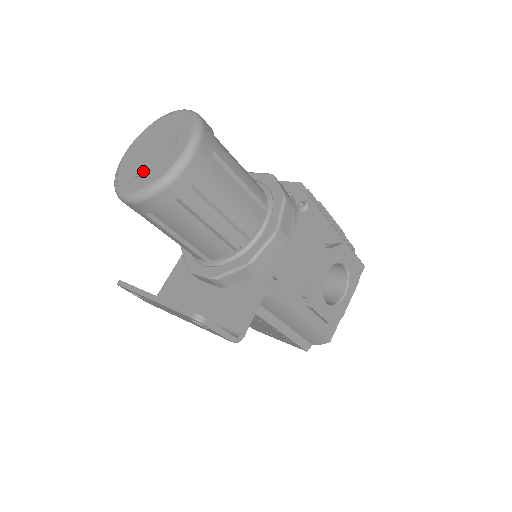
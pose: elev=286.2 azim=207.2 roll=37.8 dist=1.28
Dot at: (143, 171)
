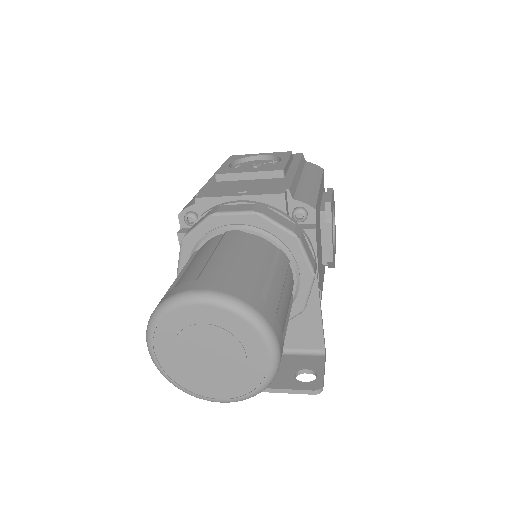
Dot at: (222, 379)
